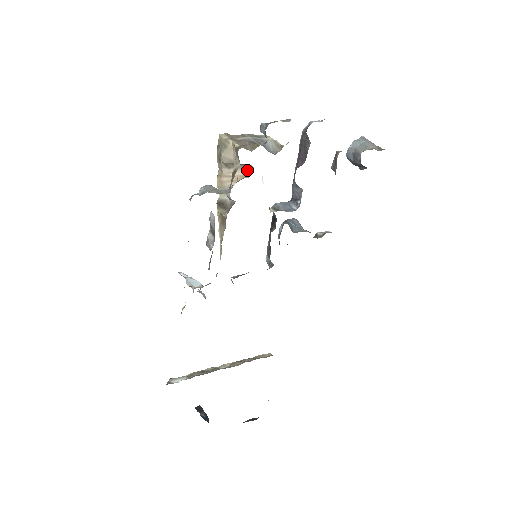
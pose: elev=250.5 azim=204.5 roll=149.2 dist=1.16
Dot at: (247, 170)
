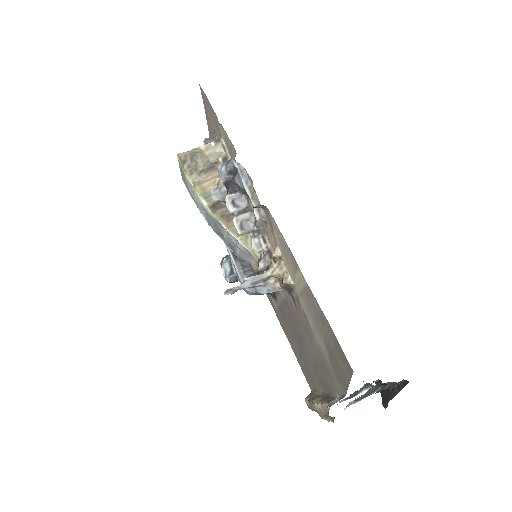
Dot at: occluded
